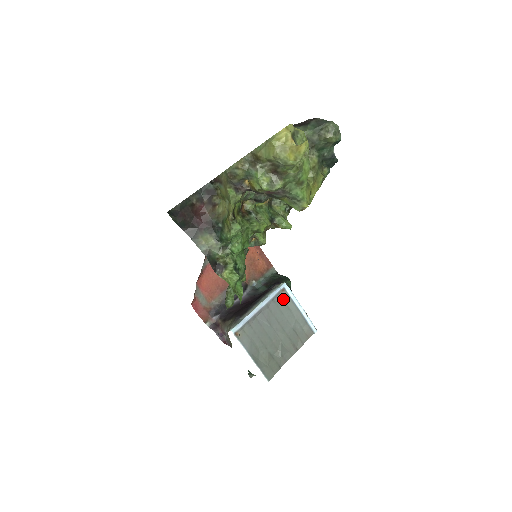
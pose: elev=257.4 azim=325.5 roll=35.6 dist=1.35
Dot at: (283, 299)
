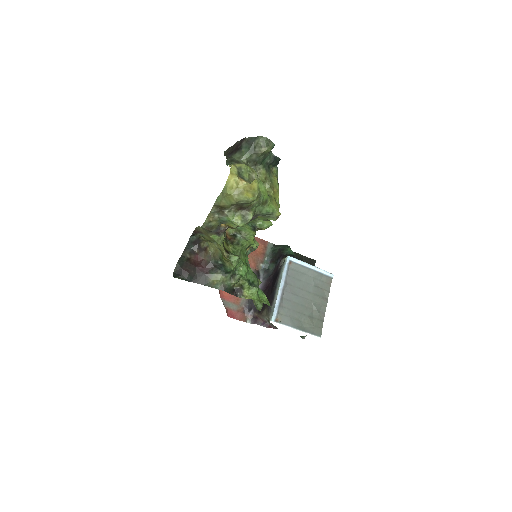
Dot at: (294, 269)
